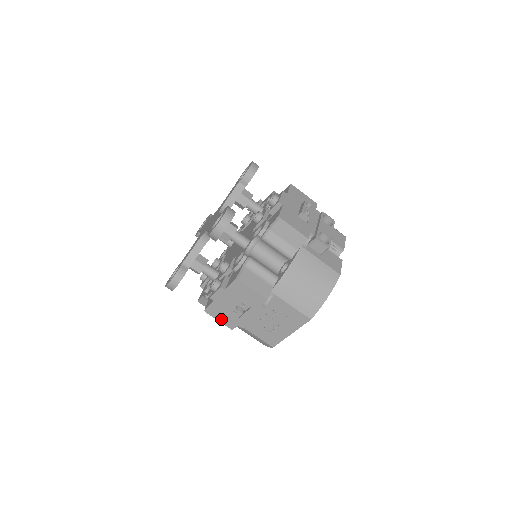
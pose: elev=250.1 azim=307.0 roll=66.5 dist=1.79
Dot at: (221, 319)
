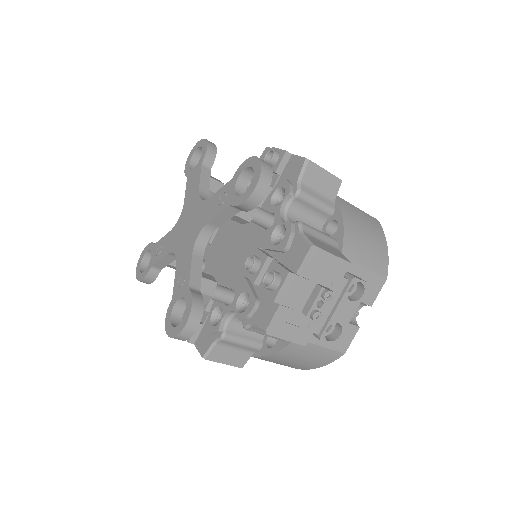
Dot at: occluded
